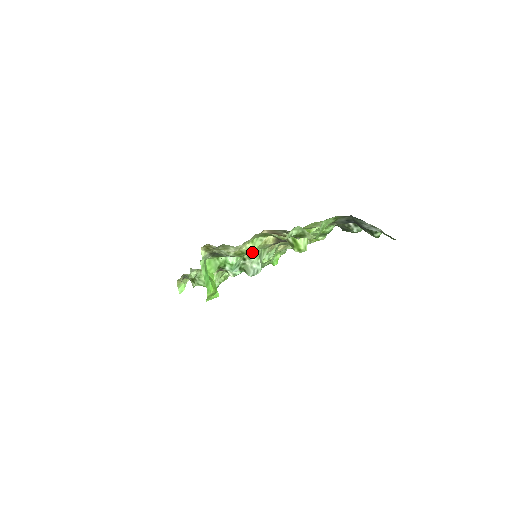
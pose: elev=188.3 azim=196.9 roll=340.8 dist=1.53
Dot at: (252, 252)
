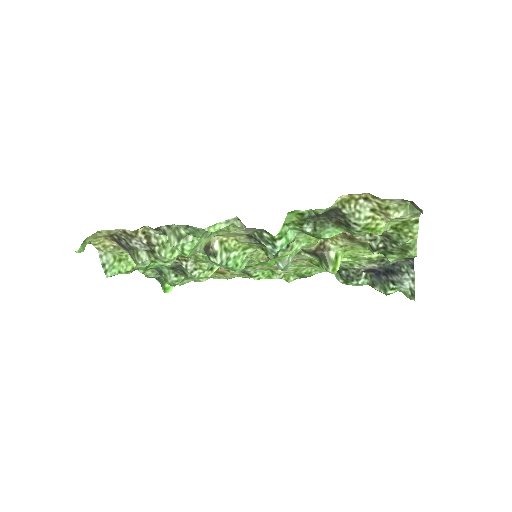
Dot at: occluded
